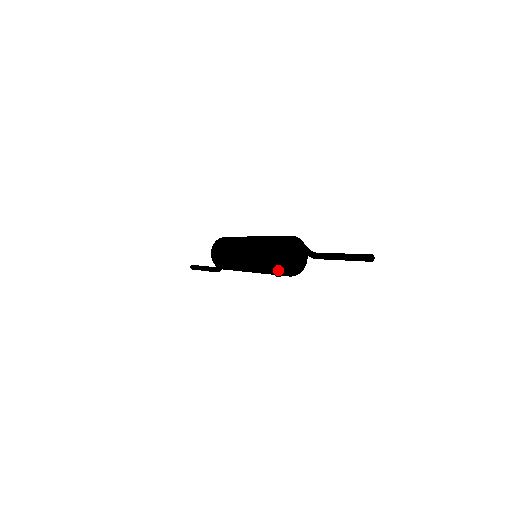
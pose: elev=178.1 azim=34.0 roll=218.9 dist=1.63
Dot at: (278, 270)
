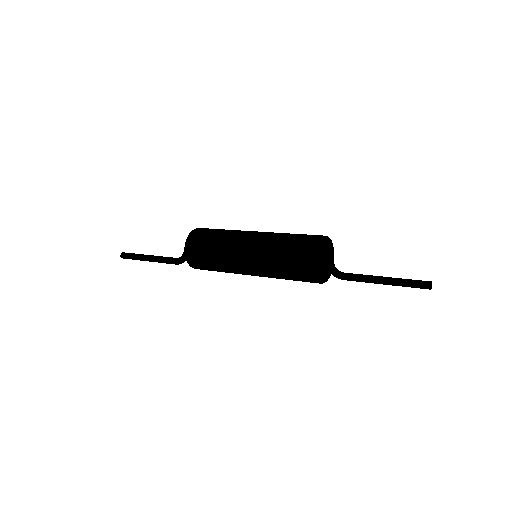
Dot at: (312, 261)
